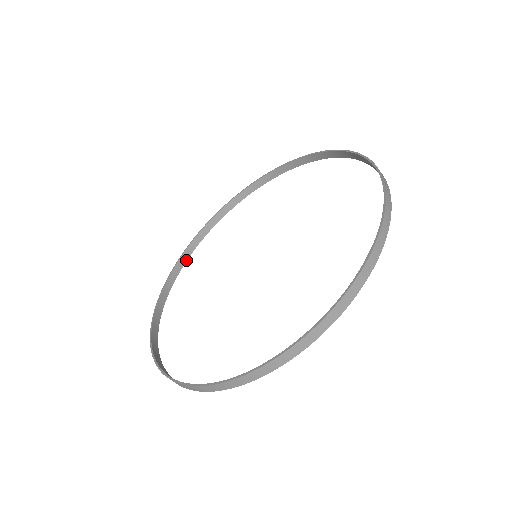
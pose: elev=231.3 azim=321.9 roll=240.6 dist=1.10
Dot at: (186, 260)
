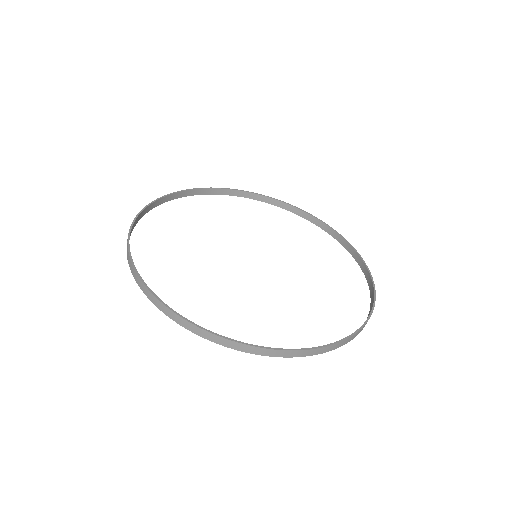
Dot at: occluded
